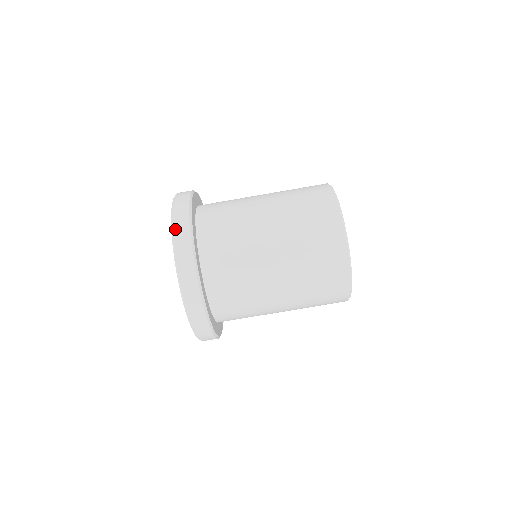
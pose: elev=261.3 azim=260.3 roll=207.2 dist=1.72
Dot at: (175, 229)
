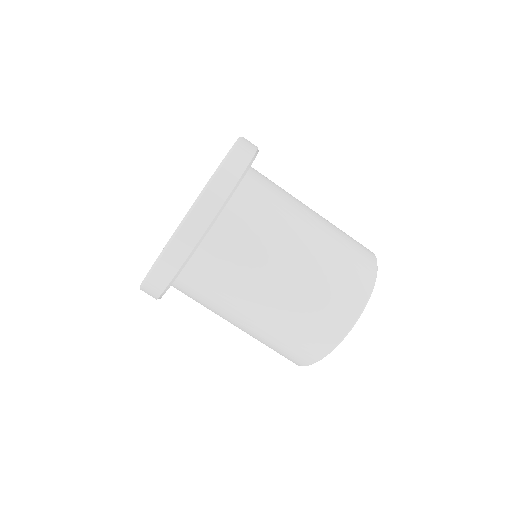
Dot at: (158, 266)
